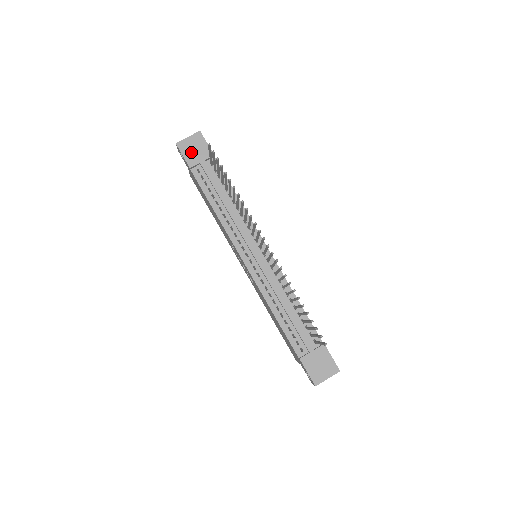
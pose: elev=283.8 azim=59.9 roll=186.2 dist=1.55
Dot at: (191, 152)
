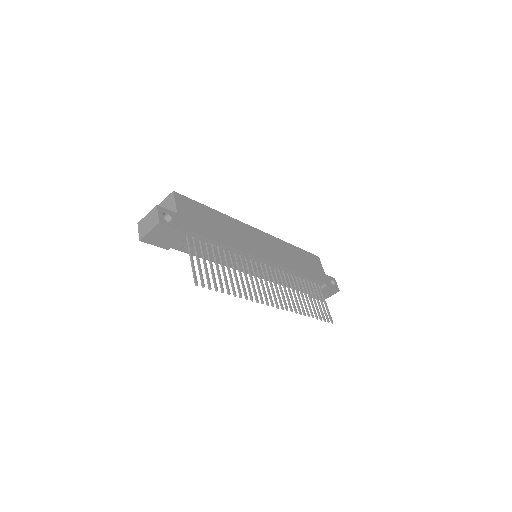
Dot at: (161, 240)
